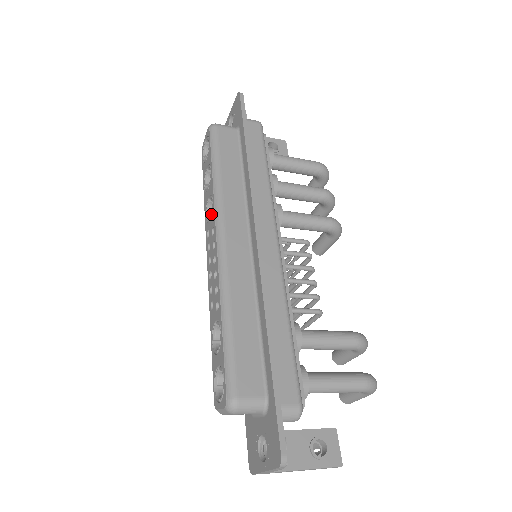
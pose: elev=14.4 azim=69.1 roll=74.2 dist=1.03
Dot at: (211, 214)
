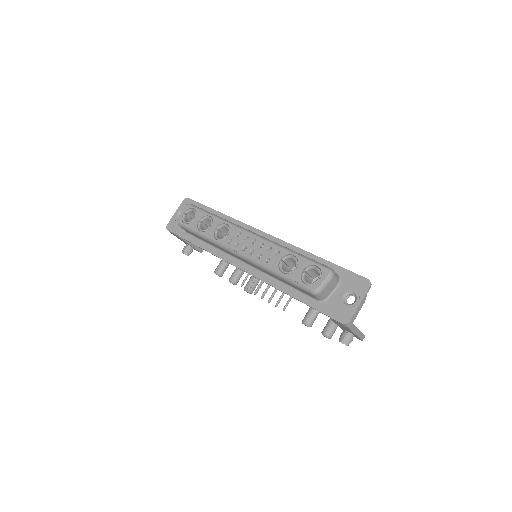
Dot at: (229, 230)
